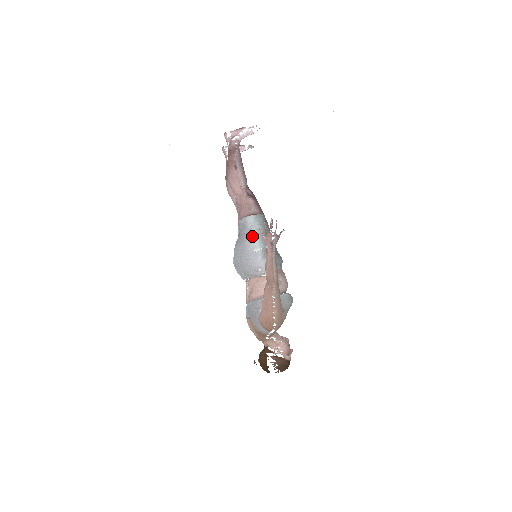
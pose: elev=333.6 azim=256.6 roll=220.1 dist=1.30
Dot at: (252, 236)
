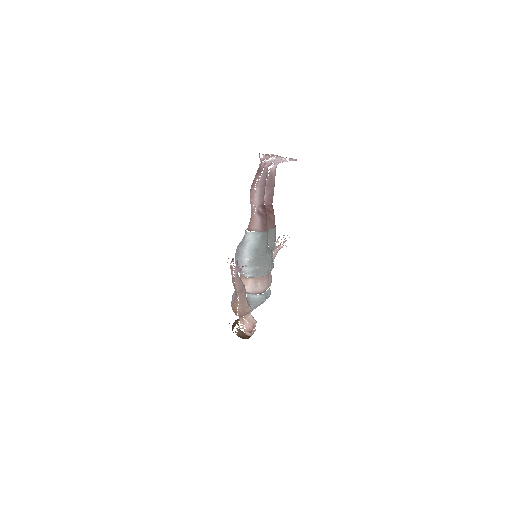
Dot at: (244, 248)
